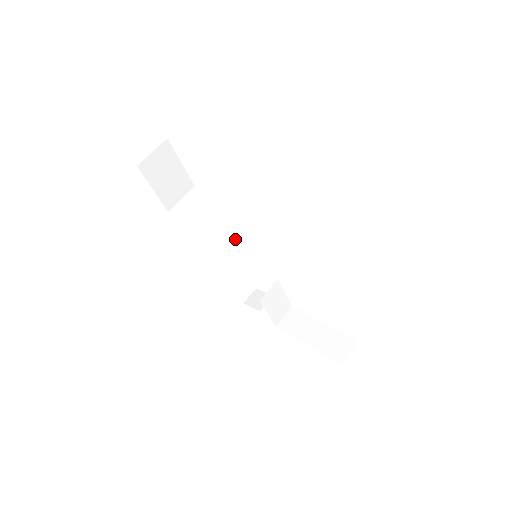
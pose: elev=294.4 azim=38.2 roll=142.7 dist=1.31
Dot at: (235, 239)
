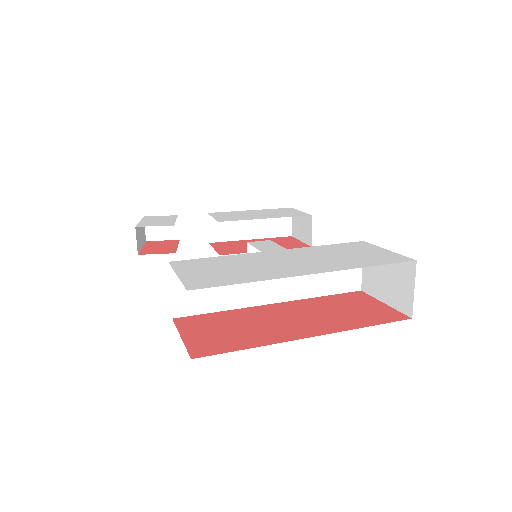
Dot at: (297, 295)
